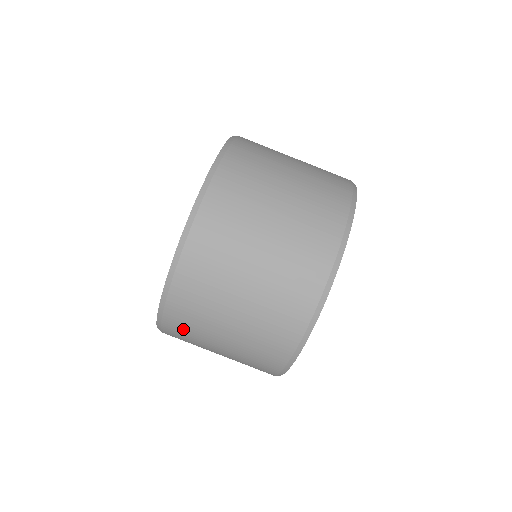
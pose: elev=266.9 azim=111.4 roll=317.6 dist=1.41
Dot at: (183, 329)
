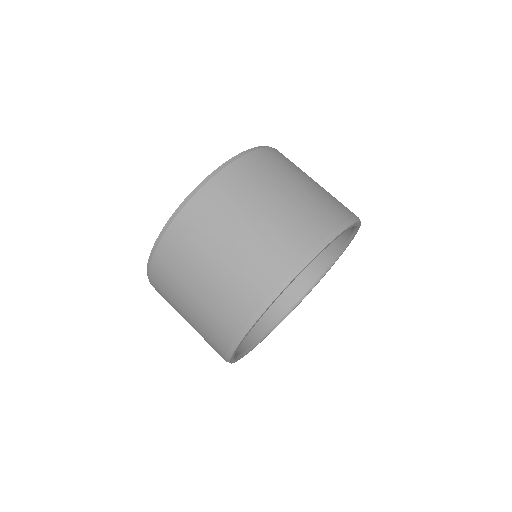
Dot at: (185, 238)
